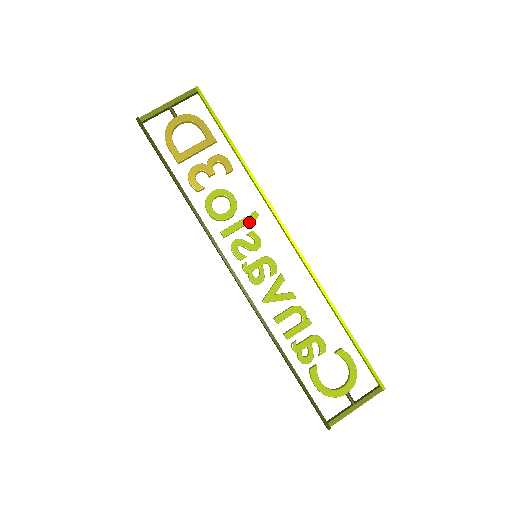
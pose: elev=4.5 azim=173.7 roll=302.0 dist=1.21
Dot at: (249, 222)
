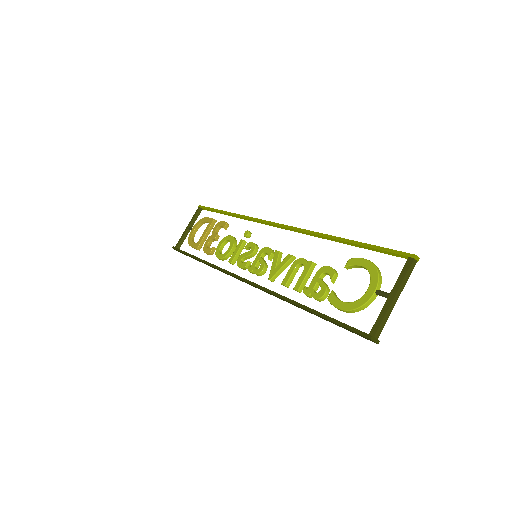
Dot at: (244, 240)
